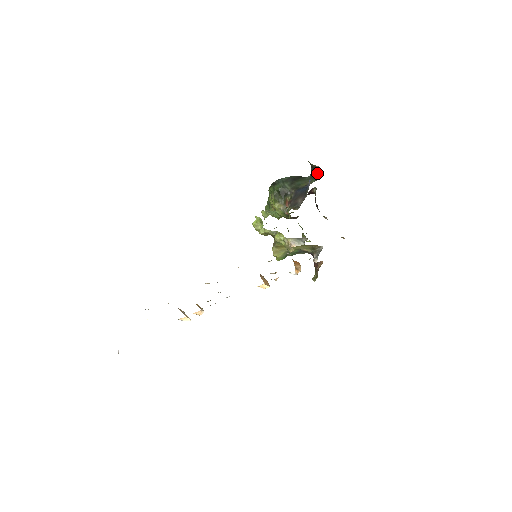
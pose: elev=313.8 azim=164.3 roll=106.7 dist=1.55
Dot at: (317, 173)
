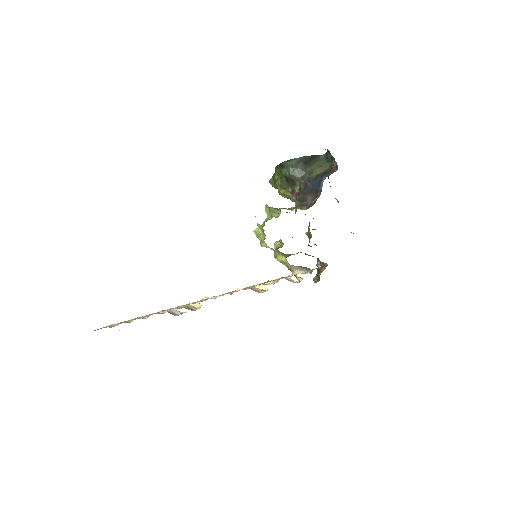
Dot at: (334, 162)
